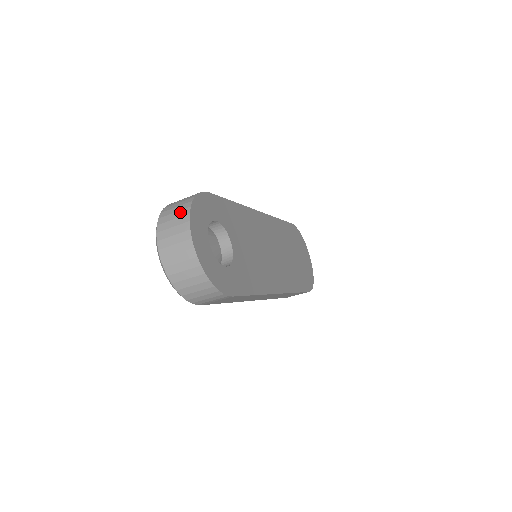
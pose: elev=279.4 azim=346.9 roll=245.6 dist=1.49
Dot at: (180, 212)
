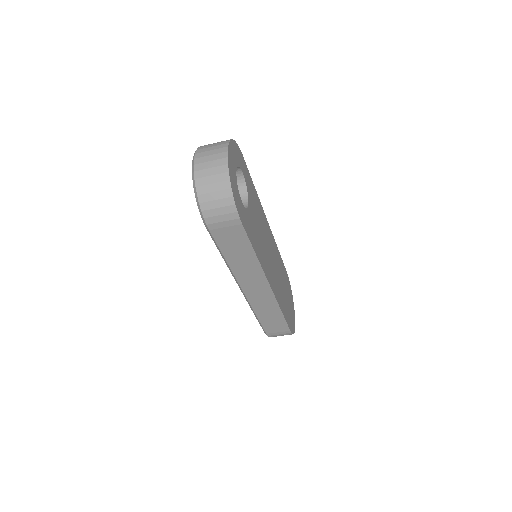
Dot at: (221, 141)
